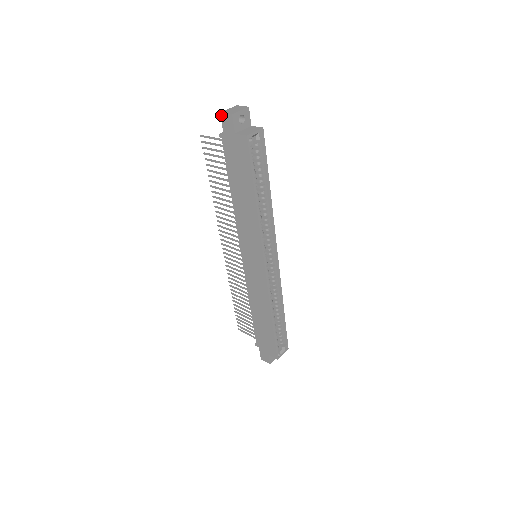
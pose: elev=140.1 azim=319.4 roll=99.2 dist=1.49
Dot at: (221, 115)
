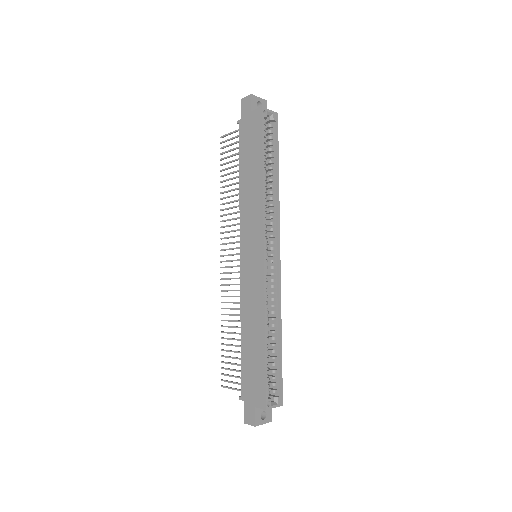
Dot at: (242, 101)
